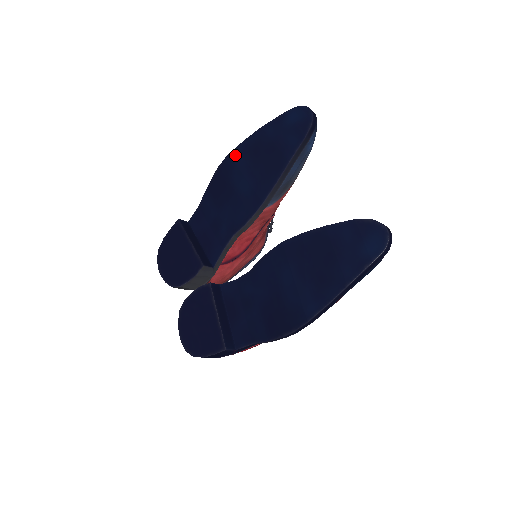
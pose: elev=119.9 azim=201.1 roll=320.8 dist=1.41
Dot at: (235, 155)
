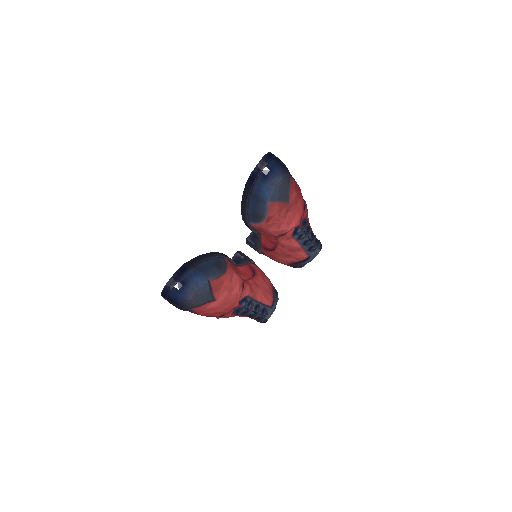
Dot at: occluded
